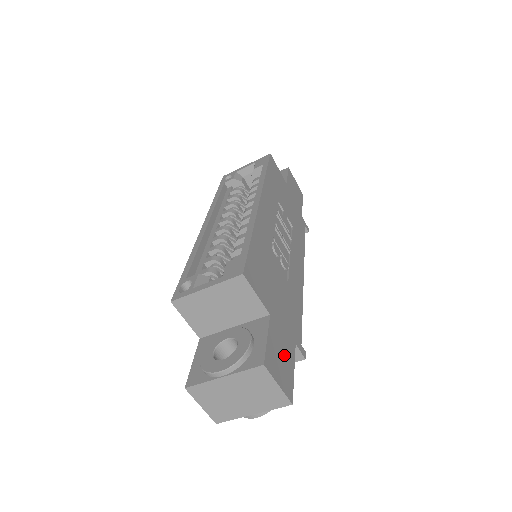
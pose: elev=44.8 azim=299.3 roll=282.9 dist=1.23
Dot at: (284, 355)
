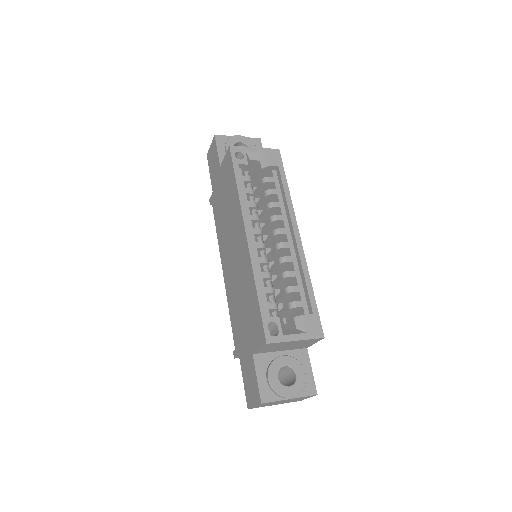
Dot at: occluded
